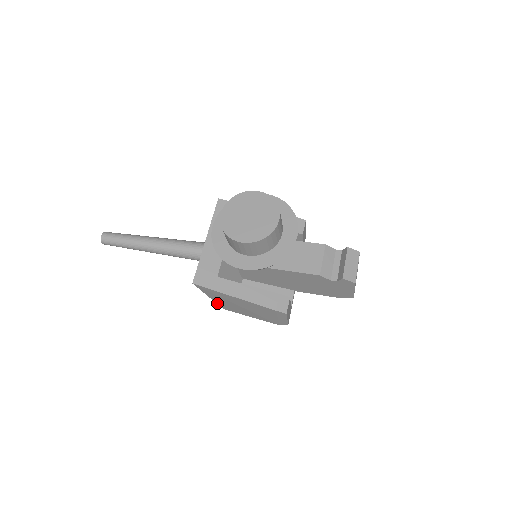
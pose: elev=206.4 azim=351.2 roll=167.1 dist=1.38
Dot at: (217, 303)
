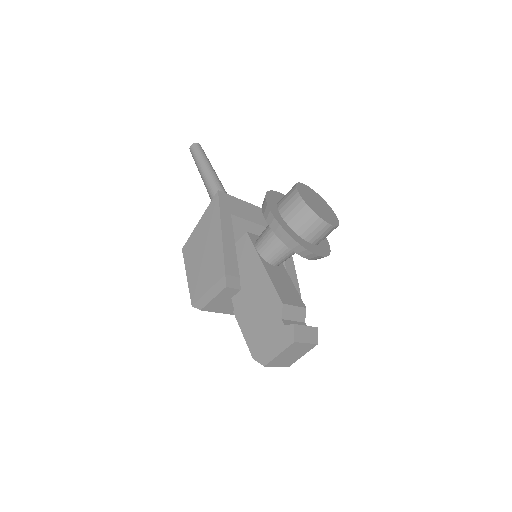
Dot at: (191, 235)
